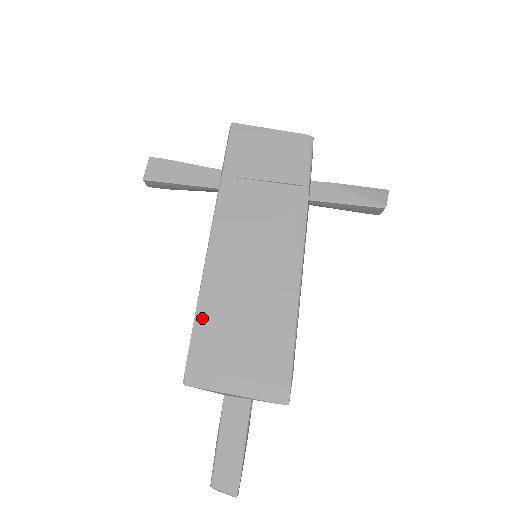
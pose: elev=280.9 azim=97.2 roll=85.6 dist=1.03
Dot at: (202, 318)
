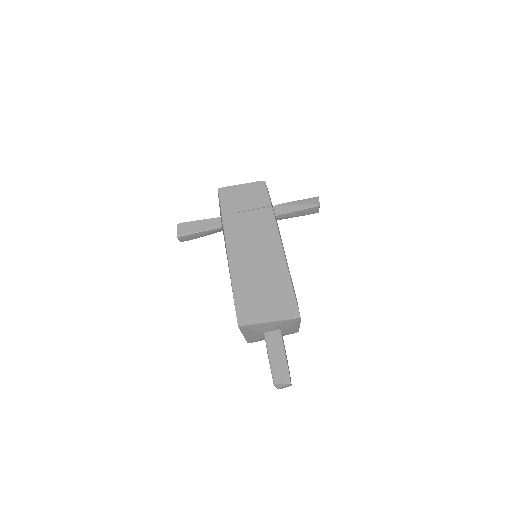
Dot at: (237, 290)
